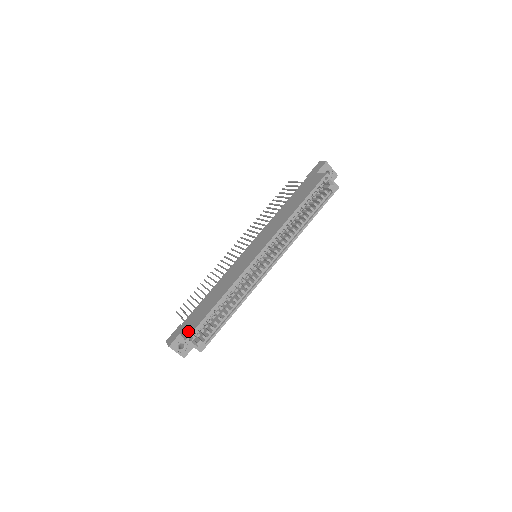
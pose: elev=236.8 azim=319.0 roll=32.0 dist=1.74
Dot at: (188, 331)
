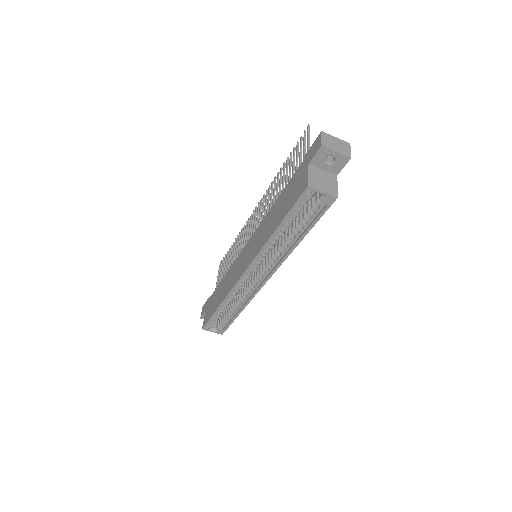
Dot at: (205, 319)
